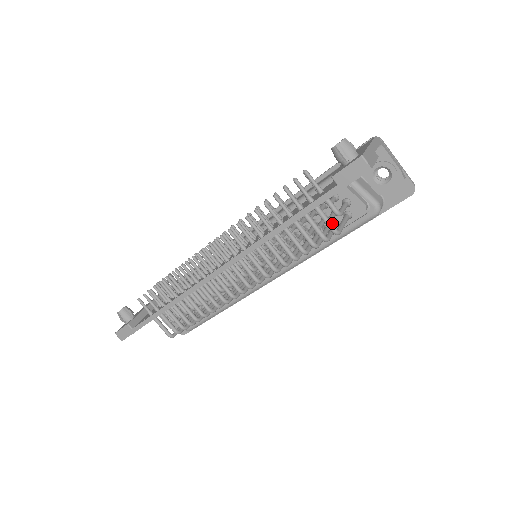
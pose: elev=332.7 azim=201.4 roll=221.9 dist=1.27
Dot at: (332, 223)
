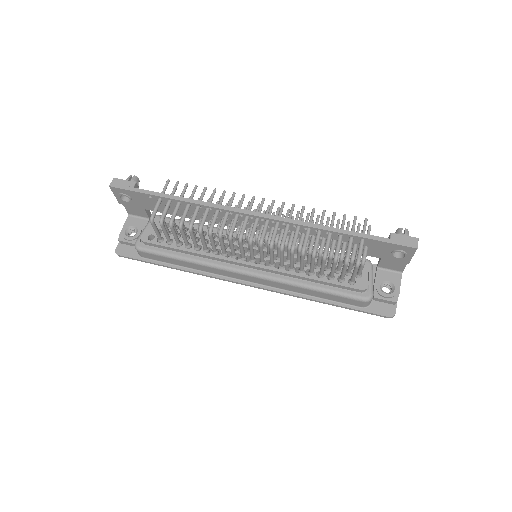
Dot at: (337, 277)
